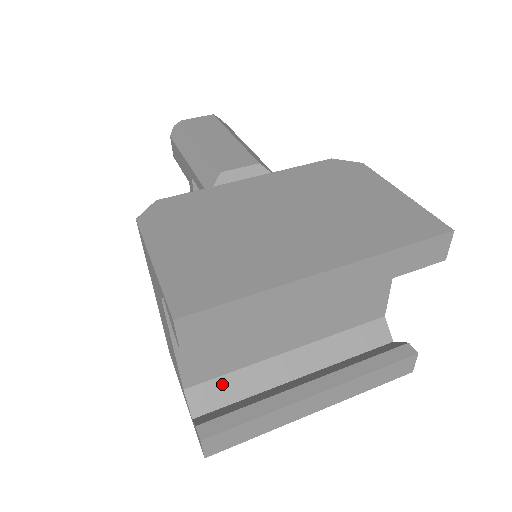
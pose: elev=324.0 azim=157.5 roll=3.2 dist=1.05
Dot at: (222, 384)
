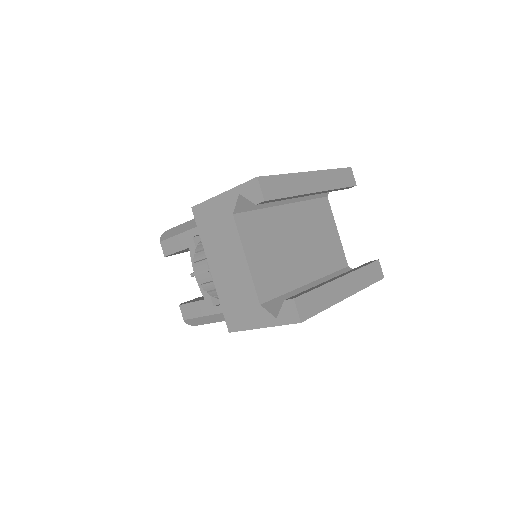
Dot at: (282, 300)
